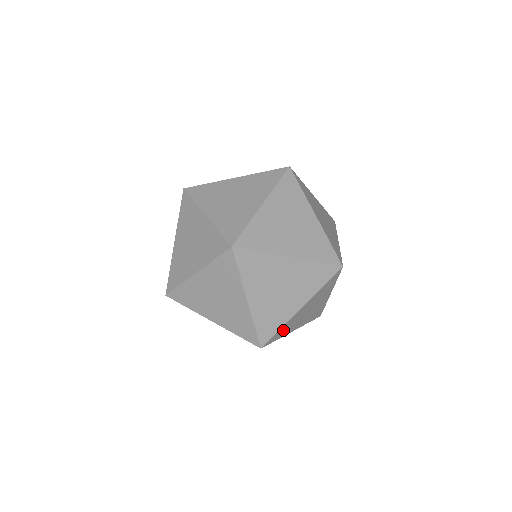
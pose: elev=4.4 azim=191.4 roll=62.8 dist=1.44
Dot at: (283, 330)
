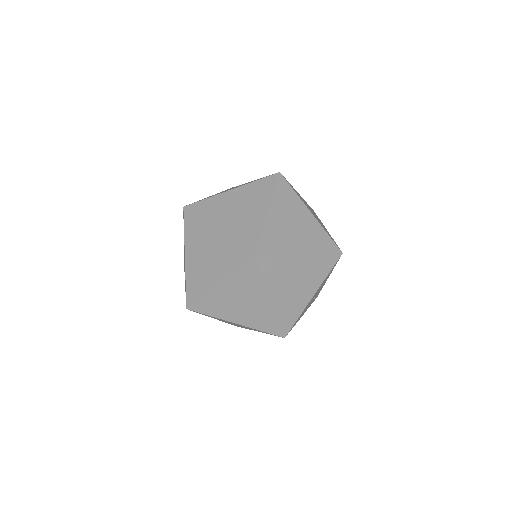
Dot at: occluded
